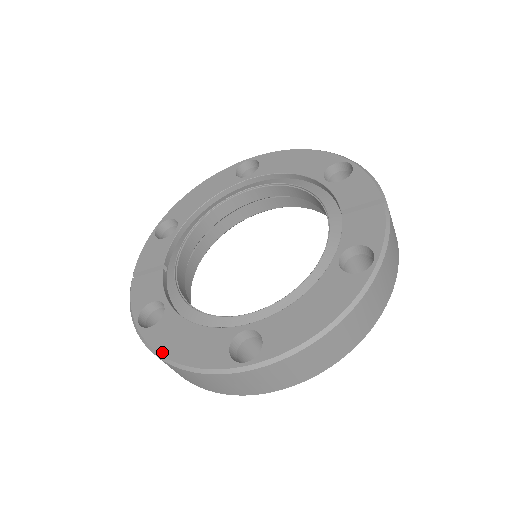
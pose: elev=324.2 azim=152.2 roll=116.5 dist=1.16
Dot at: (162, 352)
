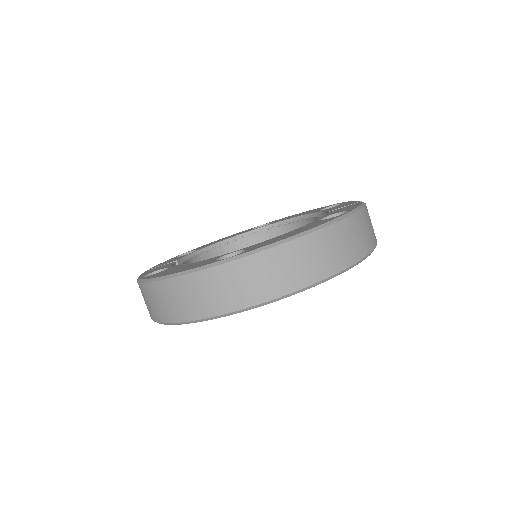
Dot at: (156, 276)
